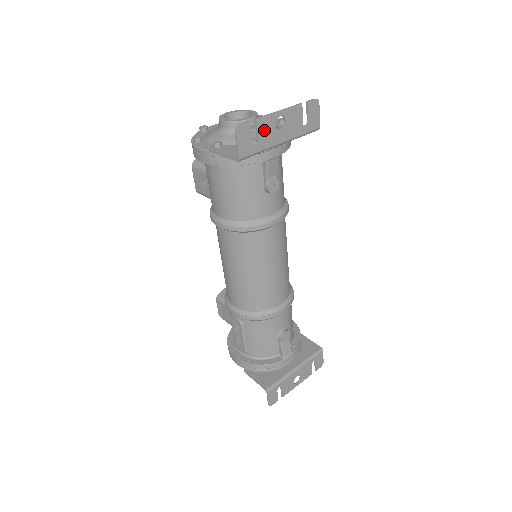
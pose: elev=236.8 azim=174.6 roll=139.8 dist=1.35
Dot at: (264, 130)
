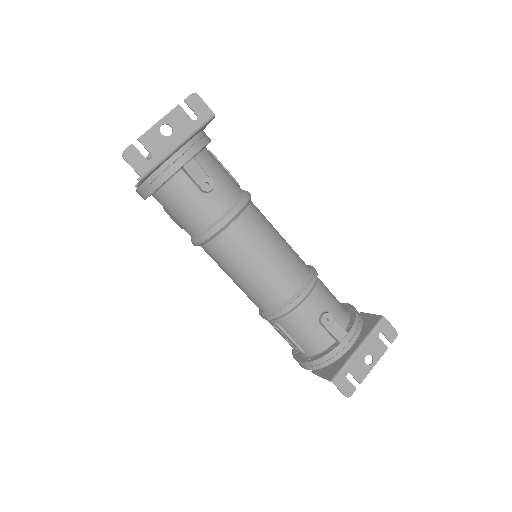
Dot at: (152, 143)
